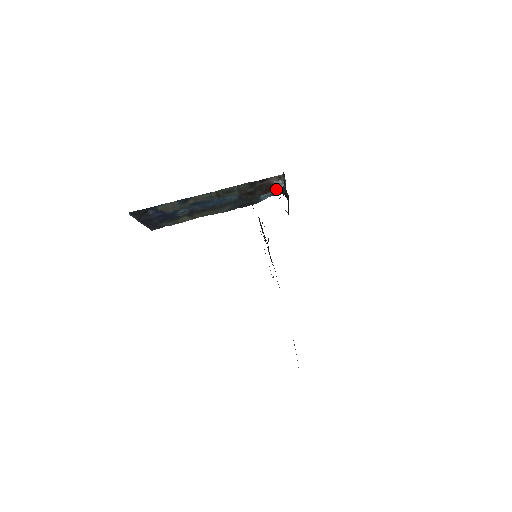
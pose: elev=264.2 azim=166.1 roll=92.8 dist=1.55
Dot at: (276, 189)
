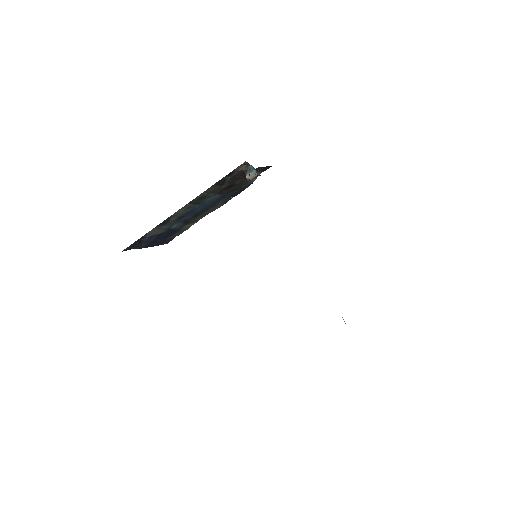
Dot at: (249, 177)
